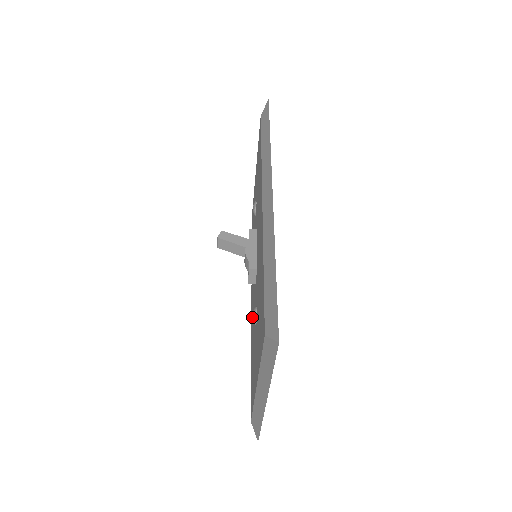
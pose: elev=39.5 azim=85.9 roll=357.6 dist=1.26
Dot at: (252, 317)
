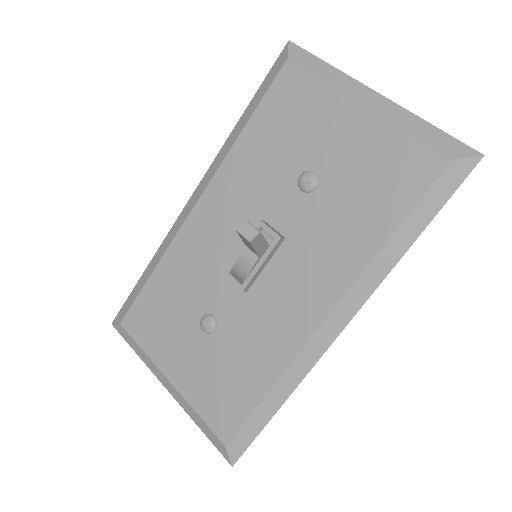
Dot at: (189, 251)
